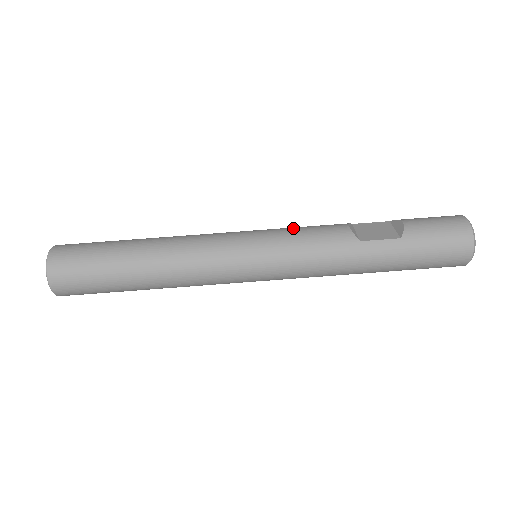
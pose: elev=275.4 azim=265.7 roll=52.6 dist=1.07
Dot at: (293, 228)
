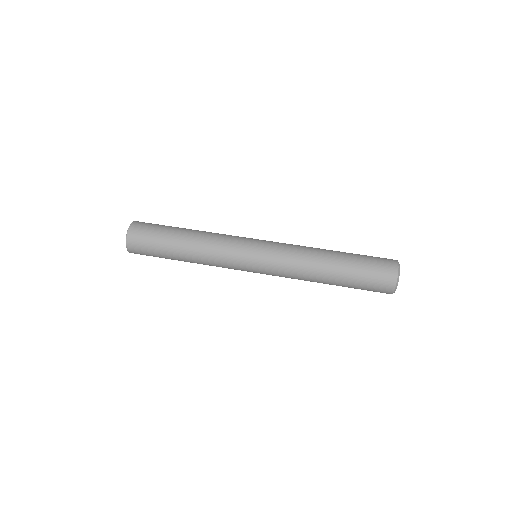
Dot at: occluded
